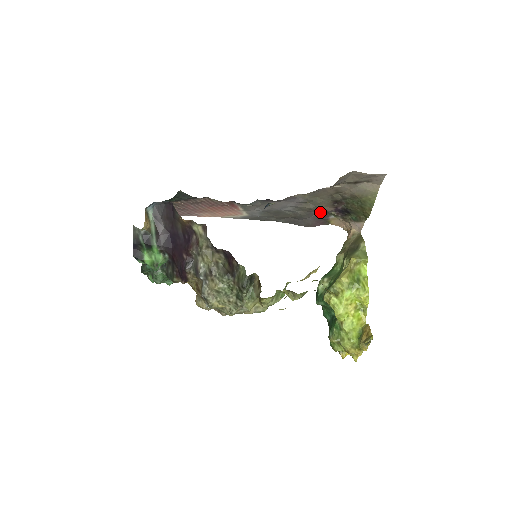
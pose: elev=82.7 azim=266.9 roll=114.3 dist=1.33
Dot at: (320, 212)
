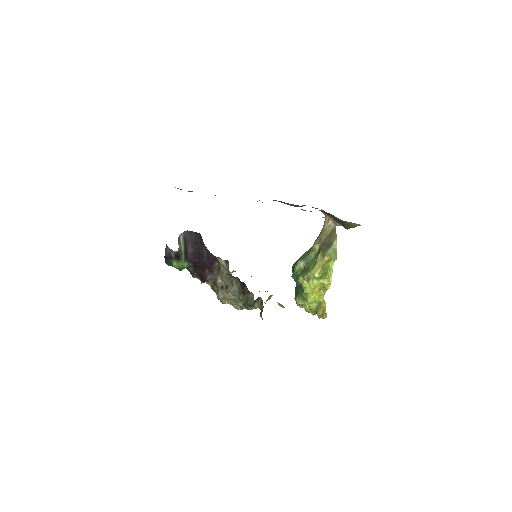
Dot at: occluded
